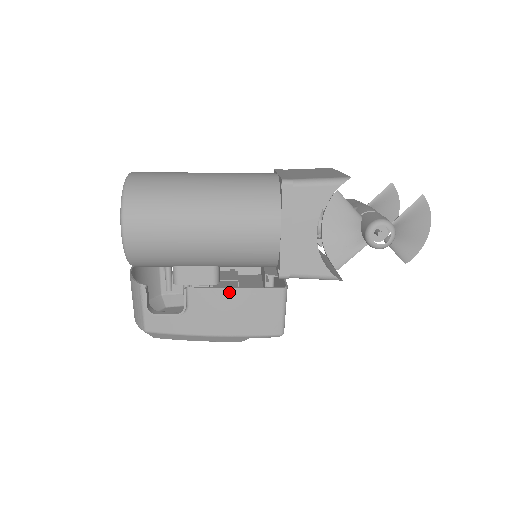
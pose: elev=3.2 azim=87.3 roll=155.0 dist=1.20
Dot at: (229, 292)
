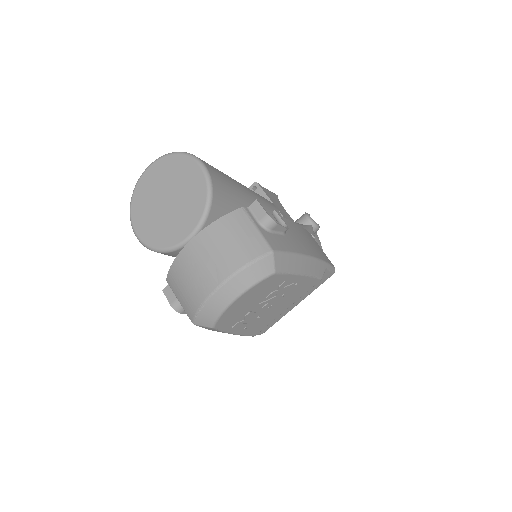
Dot at: (294, 224)
